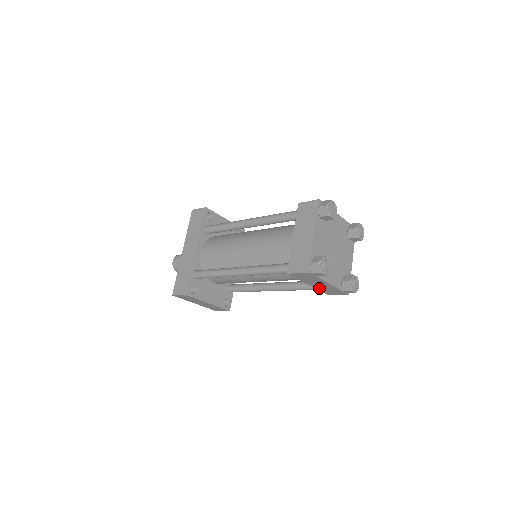
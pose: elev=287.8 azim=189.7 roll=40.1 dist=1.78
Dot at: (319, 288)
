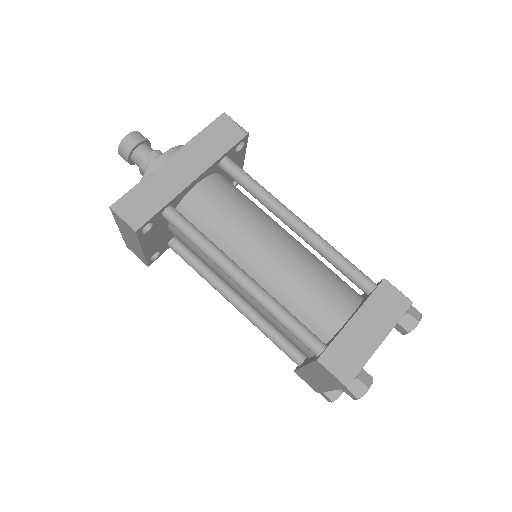
Dot at: (305, 372)
